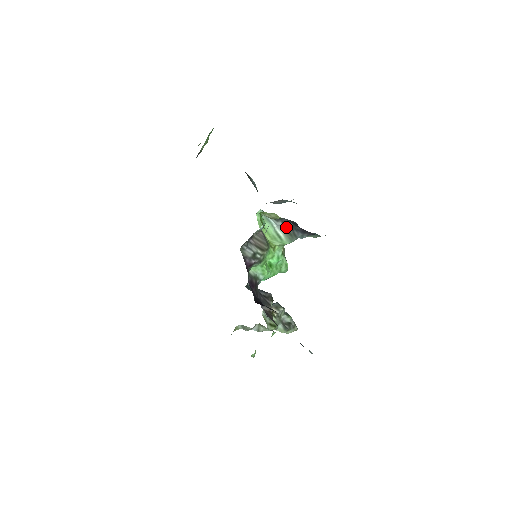
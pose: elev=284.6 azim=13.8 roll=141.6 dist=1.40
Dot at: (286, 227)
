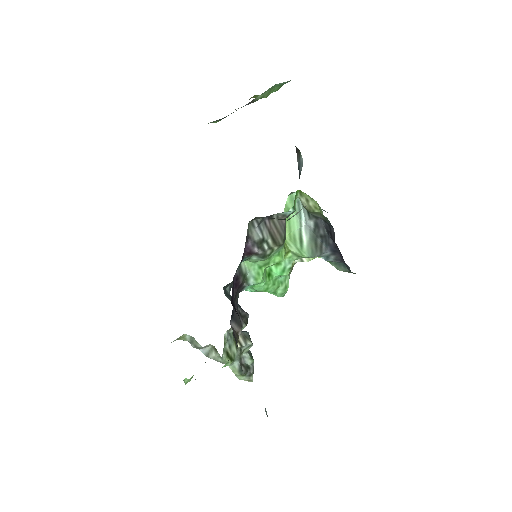
Dot at: (316, 233)
